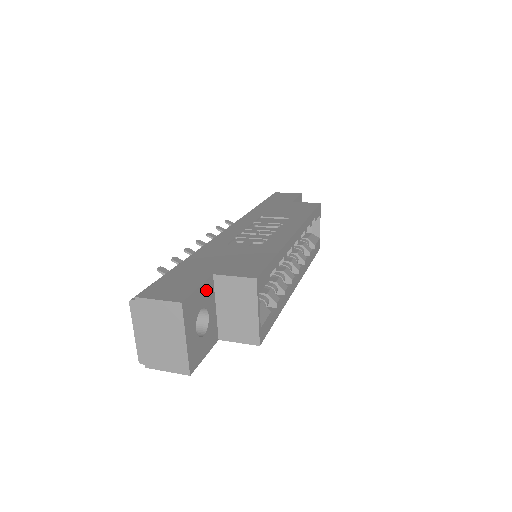
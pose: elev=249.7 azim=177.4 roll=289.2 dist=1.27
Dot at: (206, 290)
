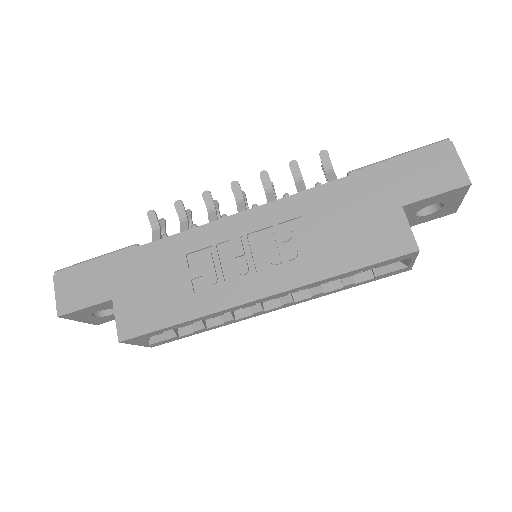
Dot at: (102, 305)
